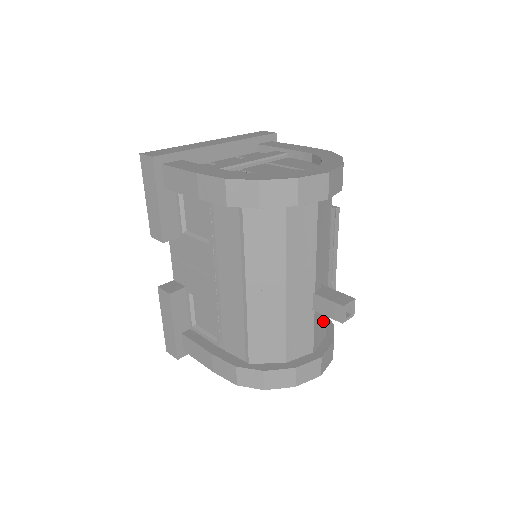
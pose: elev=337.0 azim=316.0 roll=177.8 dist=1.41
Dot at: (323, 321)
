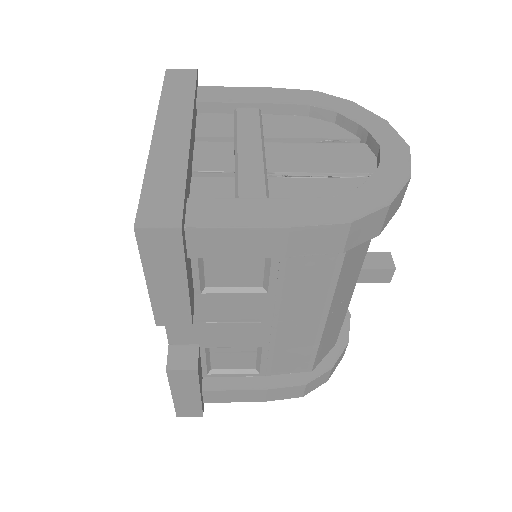
Dot at: occluded
